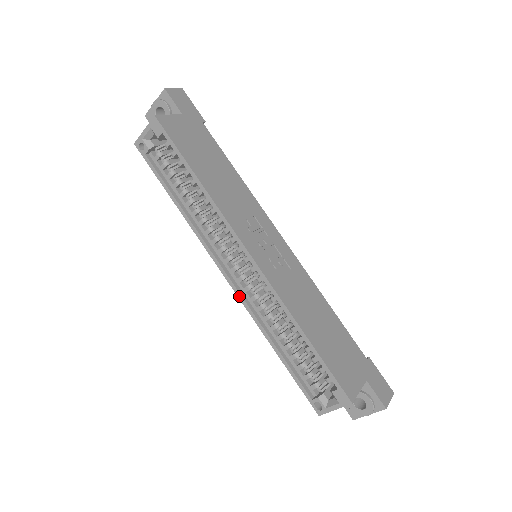
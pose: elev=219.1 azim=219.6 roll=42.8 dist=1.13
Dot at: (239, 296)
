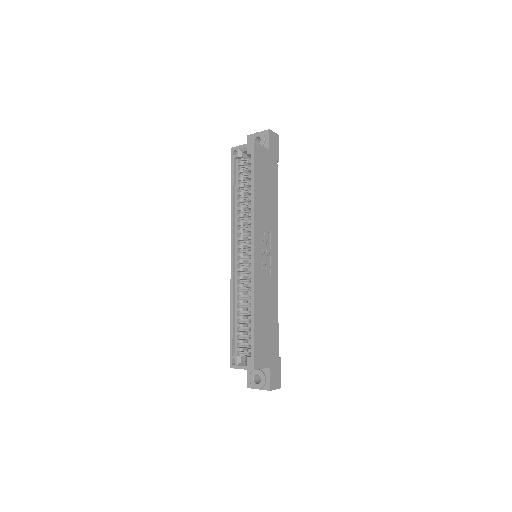
Dot at: (232, 271)
